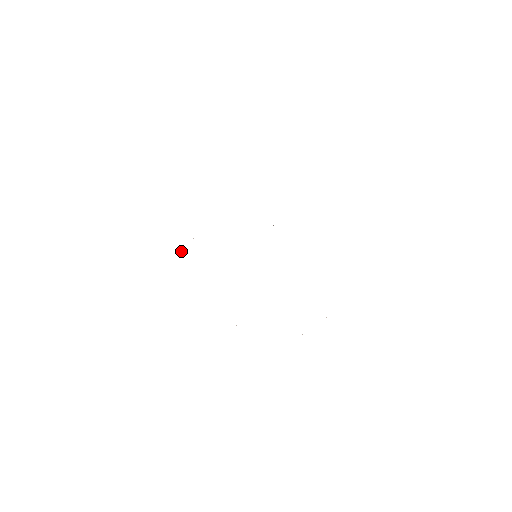
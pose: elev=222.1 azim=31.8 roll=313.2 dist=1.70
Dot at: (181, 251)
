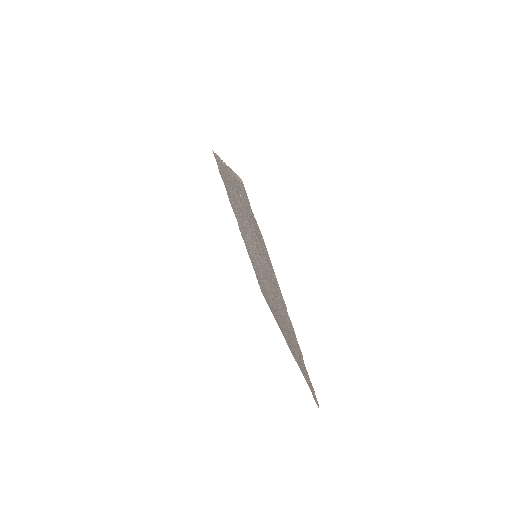
Dot at: (220, 159)
